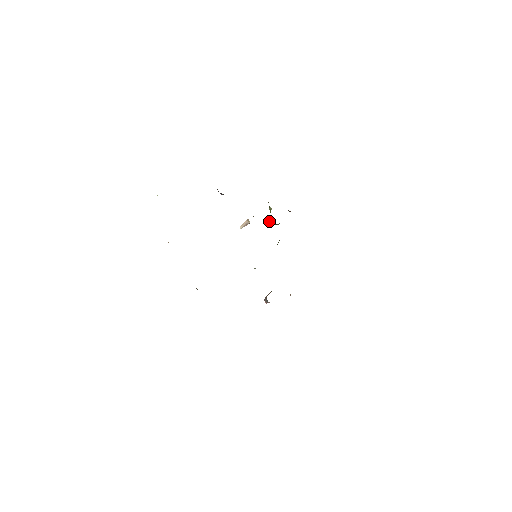
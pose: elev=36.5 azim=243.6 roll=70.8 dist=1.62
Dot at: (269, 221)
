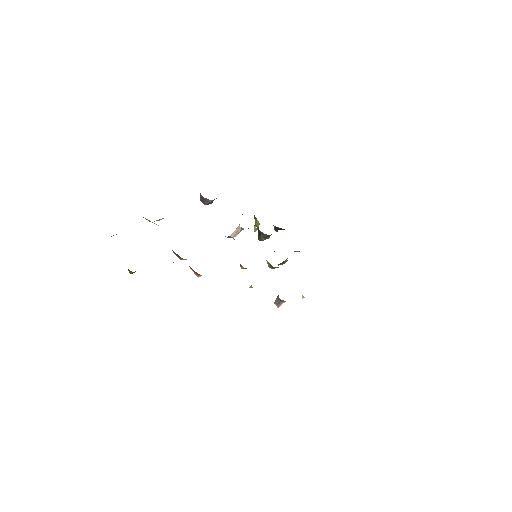
Dot at: (259, 234)
